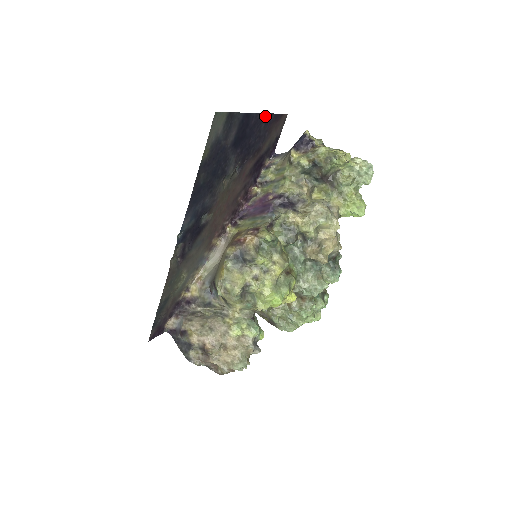
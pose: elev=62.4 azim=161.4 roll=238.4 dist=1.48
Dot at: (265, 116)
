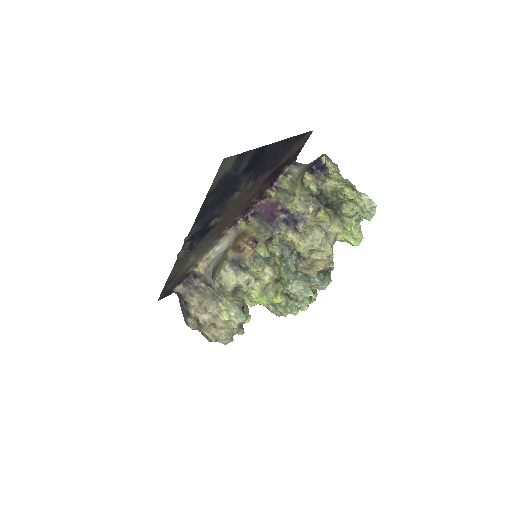
Dot at: (284, 141)
